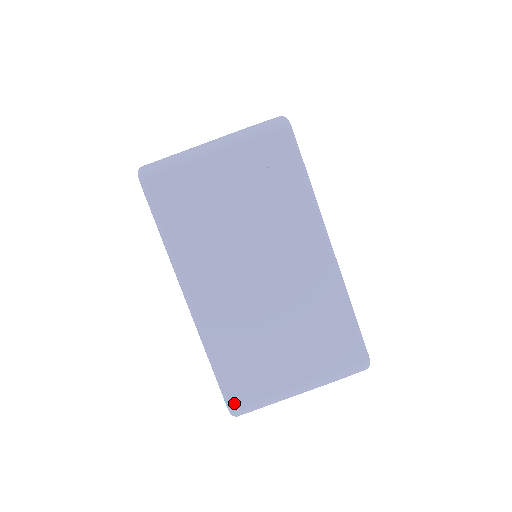
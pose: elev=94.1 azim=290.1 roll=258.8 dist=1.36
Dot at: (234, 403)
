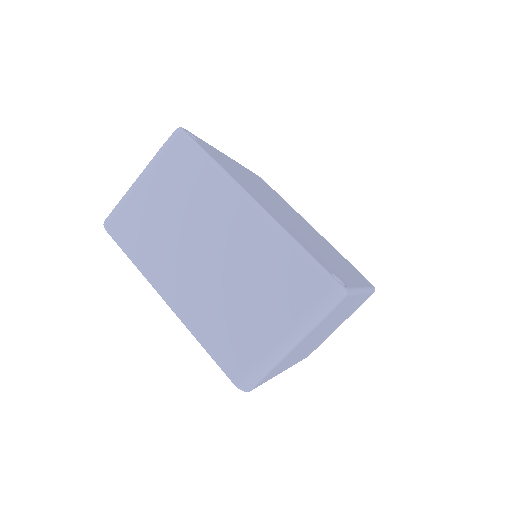
Dot at: occluded
